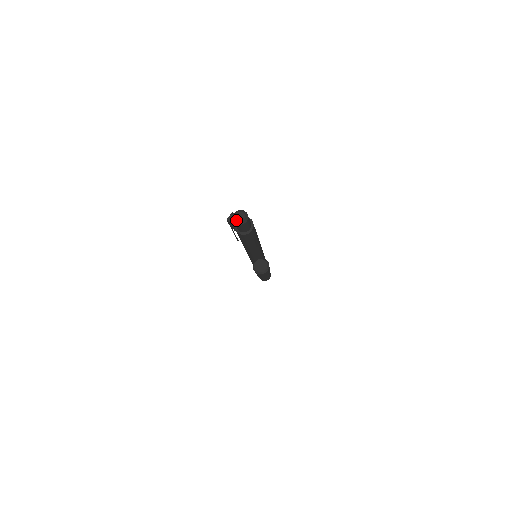
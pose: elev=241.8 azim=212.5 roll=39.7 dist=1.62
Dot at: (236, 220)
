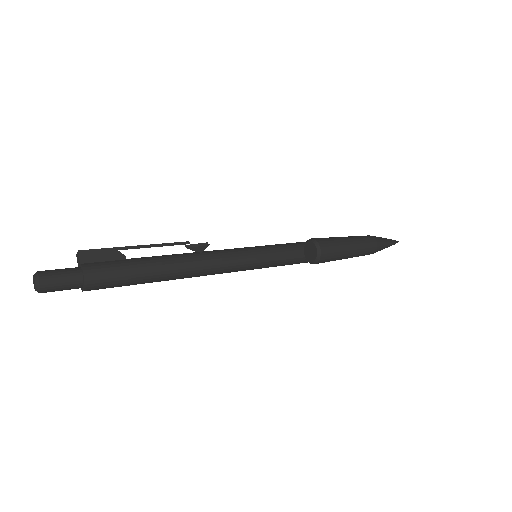
Dot at: (34, 283)
